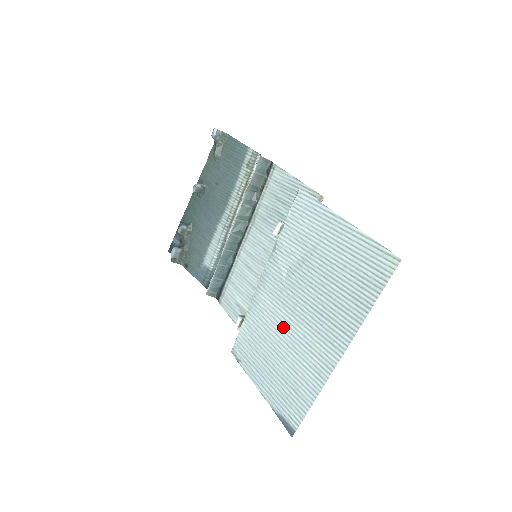
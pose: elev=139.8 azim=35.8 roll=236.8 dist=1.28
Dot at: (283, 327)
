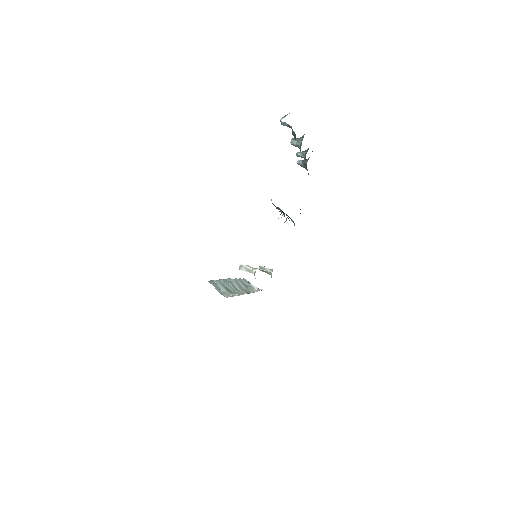
Dot at: occluded
